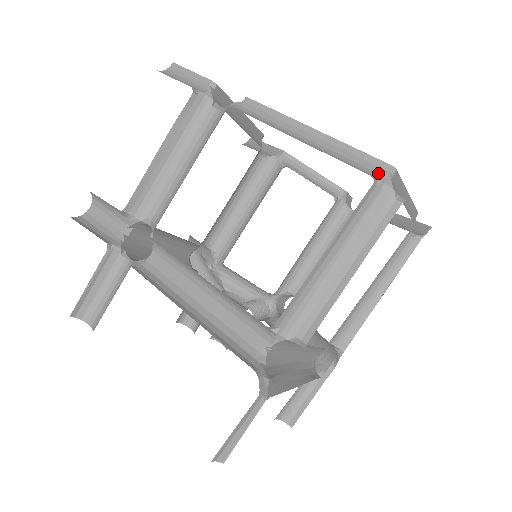
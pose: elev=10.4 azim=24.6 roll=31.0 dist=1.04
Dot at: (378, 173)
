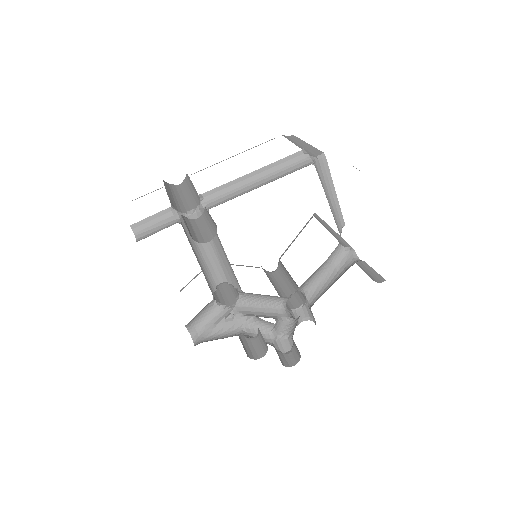
Dot at: (274, 138)
